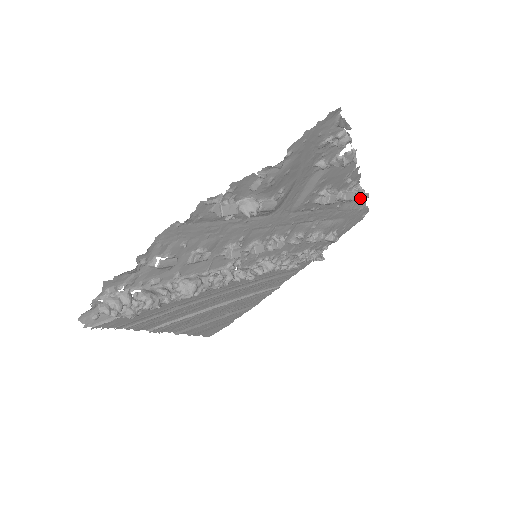
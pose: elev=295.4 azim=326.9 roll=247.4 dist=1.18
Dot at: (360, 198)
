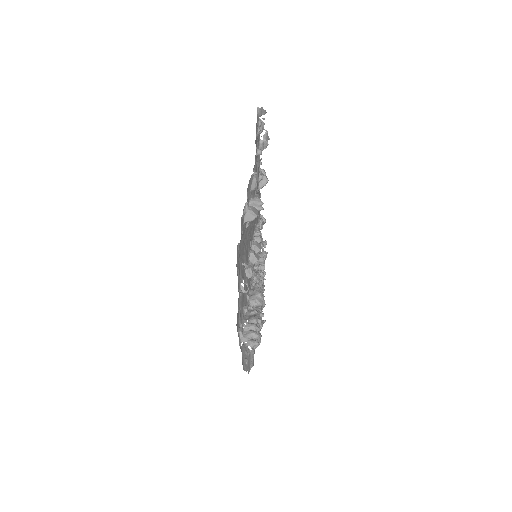
Dot at: occluded
